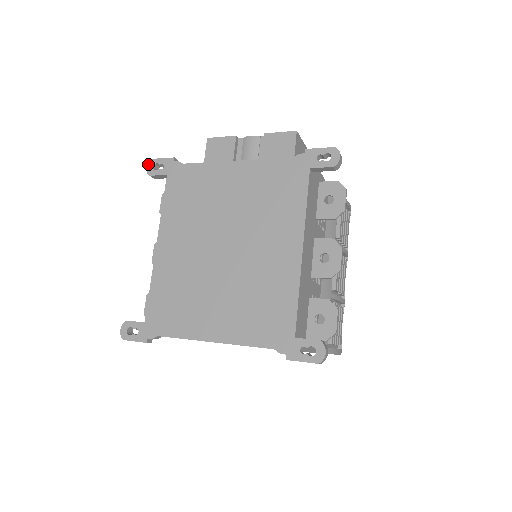
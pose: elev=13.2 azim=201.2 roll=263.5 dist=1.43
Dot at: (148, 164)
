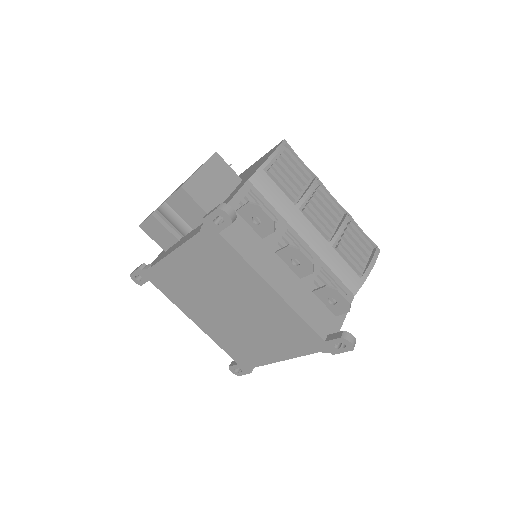
Dot at: (132, 279)
